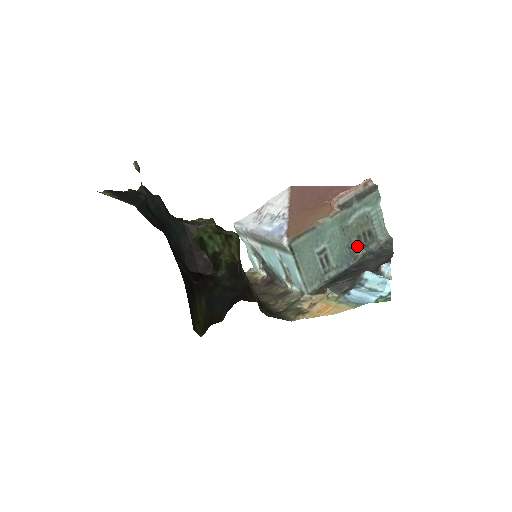
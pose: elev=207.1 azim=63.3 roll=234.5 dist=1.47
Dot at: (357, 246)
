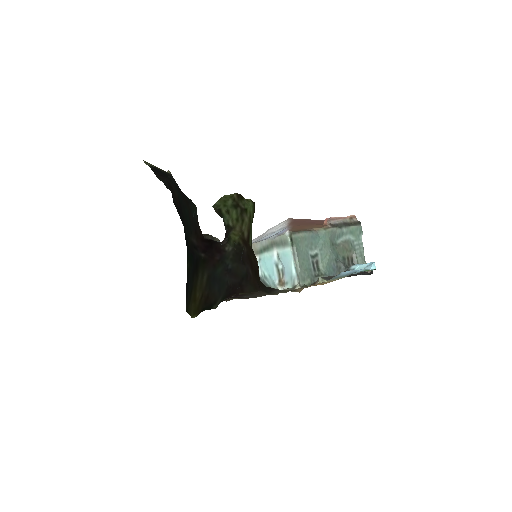
Dot at: (342, 264)
